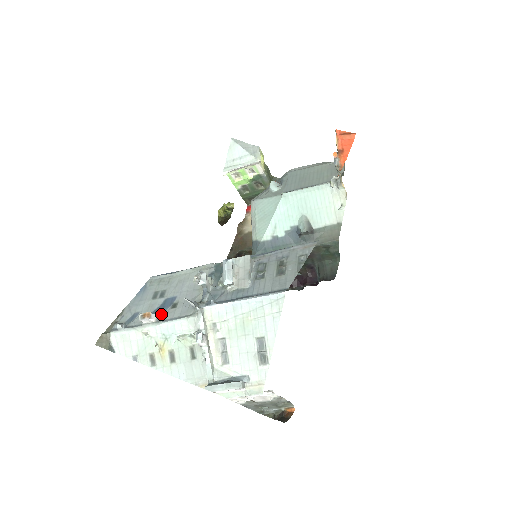
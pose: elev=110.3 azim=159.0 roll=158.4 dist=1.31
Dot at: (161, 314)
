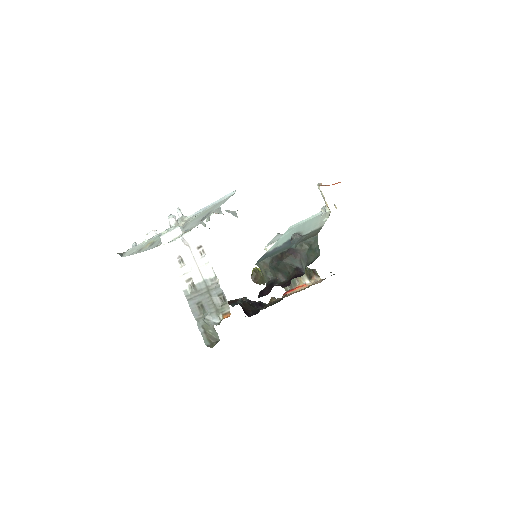
Dot at: occluded
